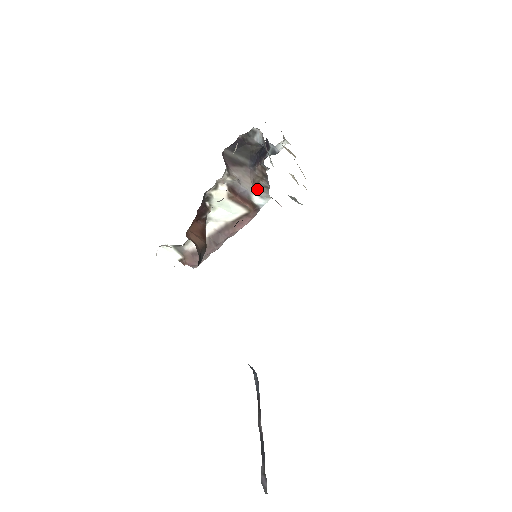
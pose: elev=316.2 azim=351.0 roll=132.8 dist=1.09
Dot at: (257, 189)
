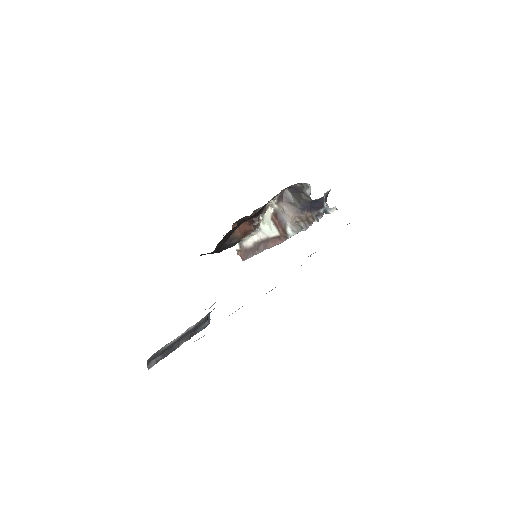
Dot at: (294, 224)
